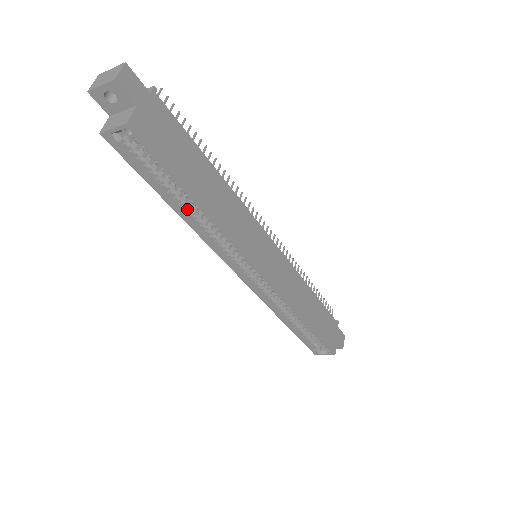
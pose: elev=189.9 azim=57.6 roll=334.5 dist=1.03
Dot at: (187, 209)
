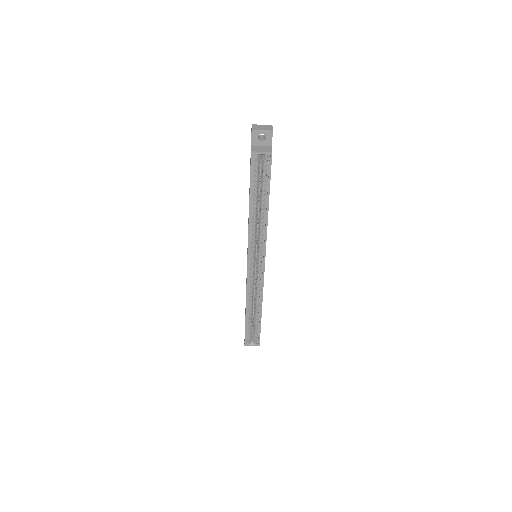
Dot at: (255, 209)
